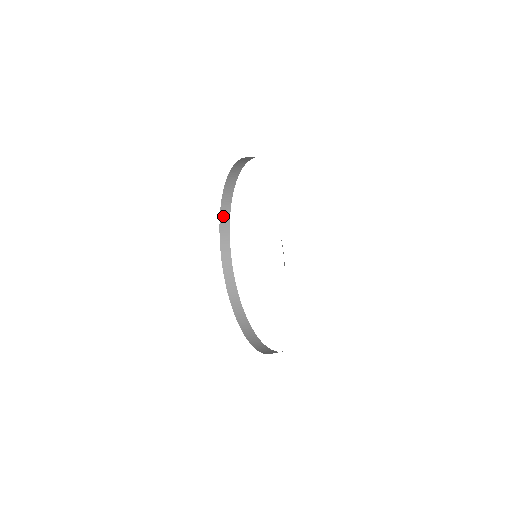
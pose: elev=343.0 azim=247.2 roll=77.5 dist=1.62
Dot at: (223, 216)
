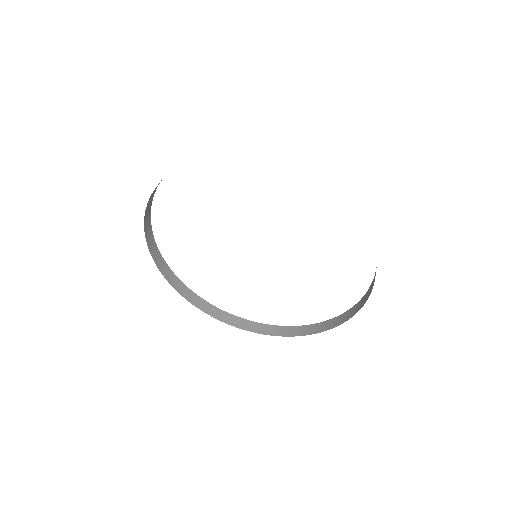
Dot at: (146, 217)
